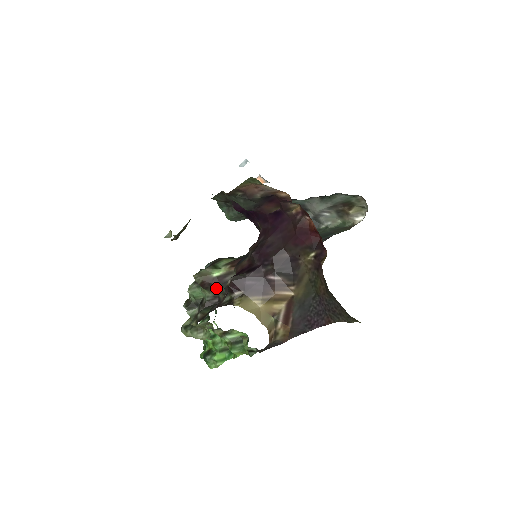
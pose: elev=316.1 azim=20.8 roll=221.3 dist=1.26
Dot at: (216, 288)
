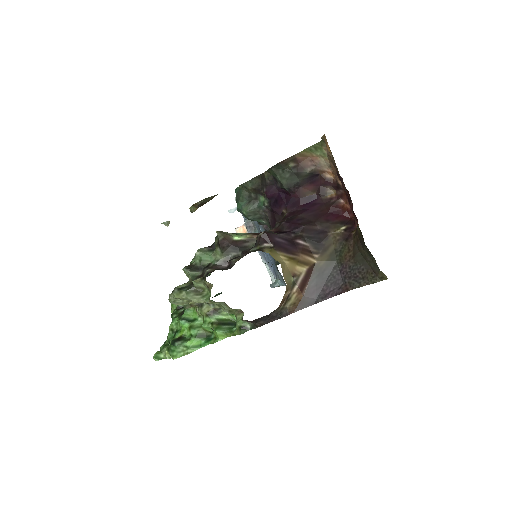
Dot at: (232, 252)
